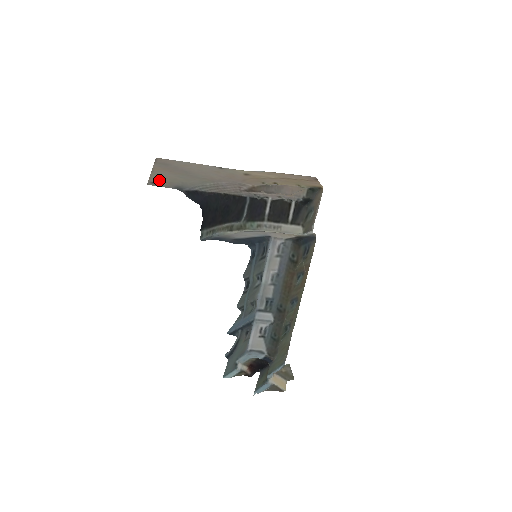
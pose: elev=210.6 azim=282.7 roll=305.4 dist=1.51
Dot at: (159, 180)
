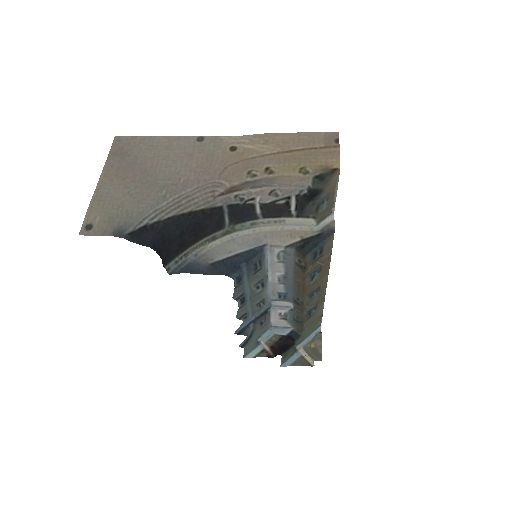
Dot at: (97, 216)
